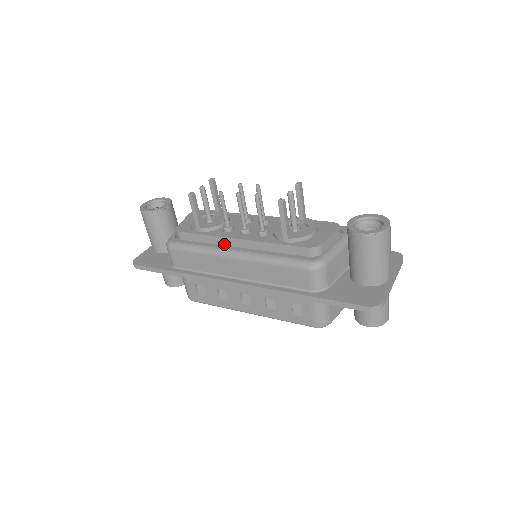
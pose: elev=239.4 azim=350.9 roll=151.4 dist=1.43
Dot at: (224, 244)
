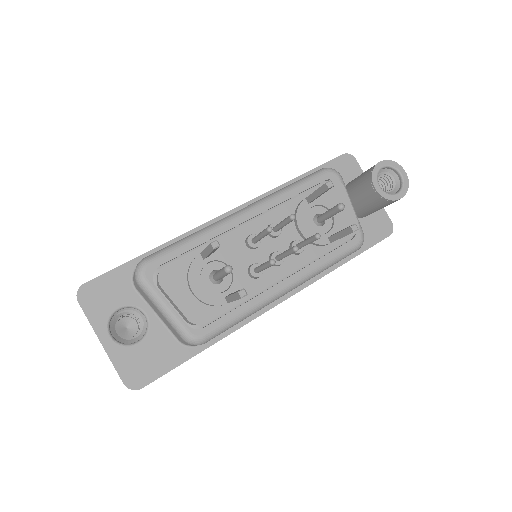
Dot at: occluded
